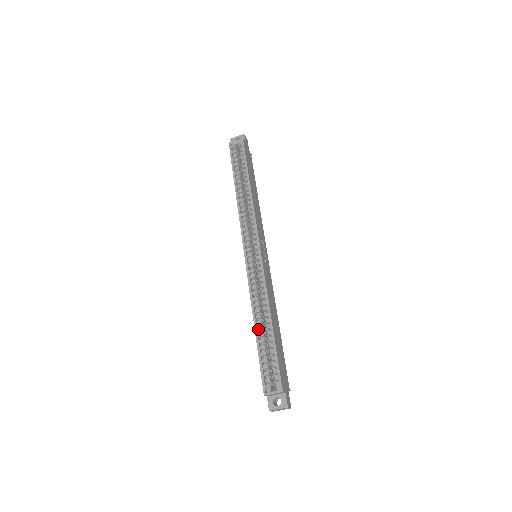
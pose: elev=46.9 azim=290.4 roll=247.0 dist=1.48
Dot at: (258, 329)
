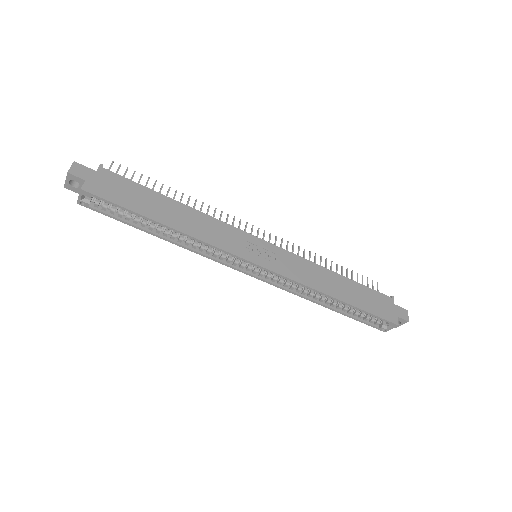
Dot at: (332, 307)
